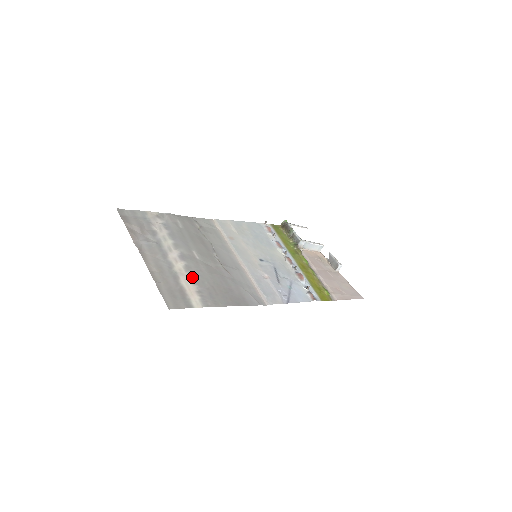
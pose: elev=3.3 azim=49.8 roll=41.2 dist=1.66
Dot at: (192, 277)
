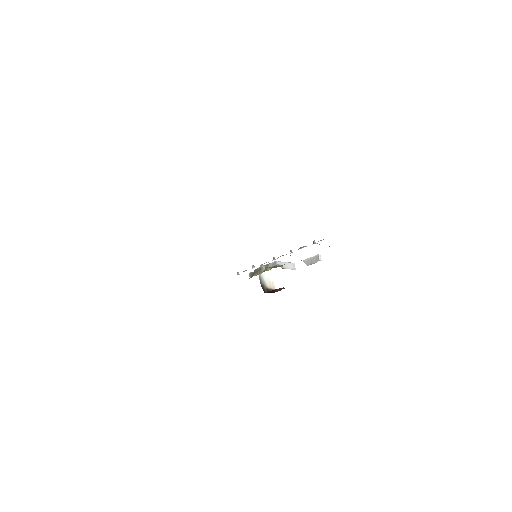
Dot at: occluded
